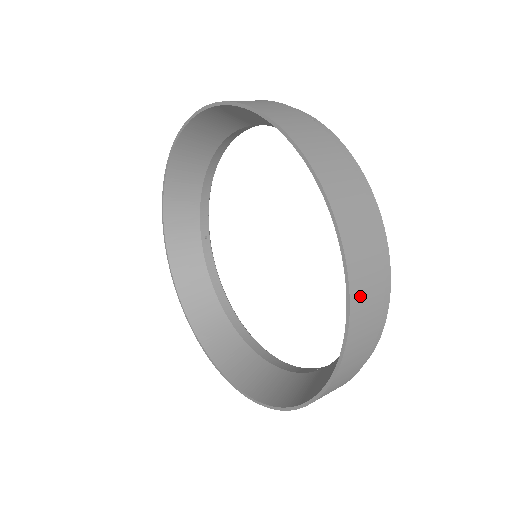
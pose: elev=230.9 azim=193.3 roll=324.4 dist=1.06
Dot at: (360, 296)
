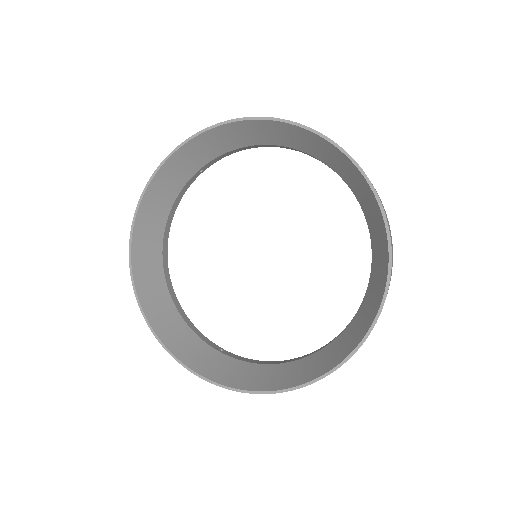
Dot at: occluded
